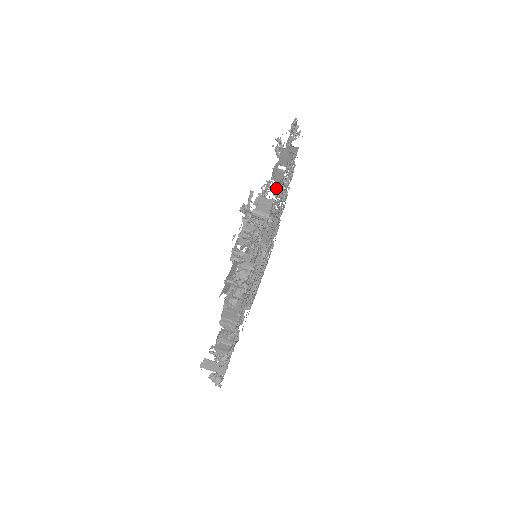
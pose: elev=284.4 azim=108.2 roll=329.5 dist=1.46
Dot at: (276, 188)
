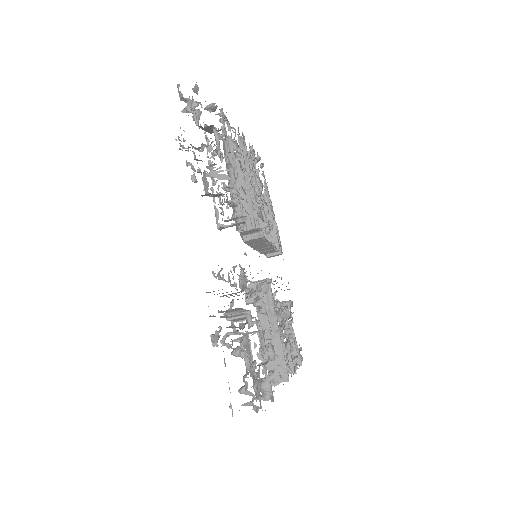
Dot at: (220, 139)
